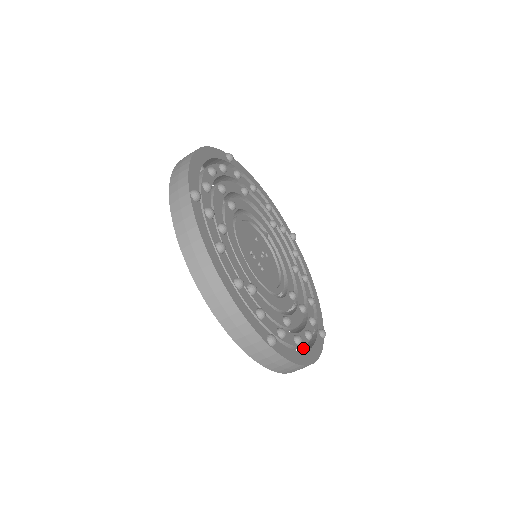
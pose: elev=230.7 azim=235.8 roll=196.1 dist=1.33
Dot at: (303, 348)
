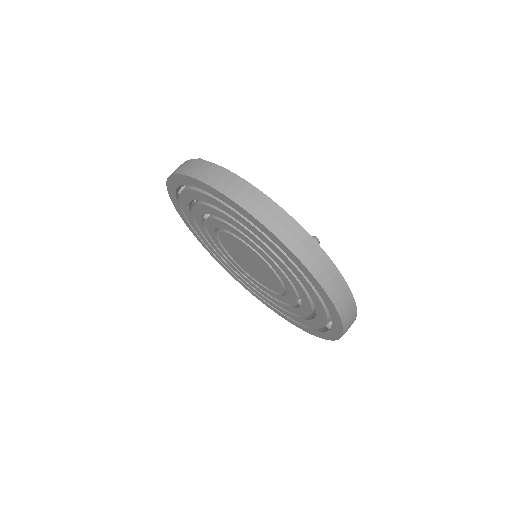
Dot at: occluded
